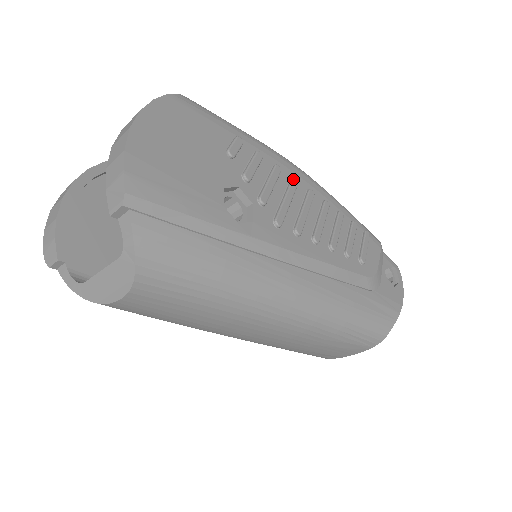
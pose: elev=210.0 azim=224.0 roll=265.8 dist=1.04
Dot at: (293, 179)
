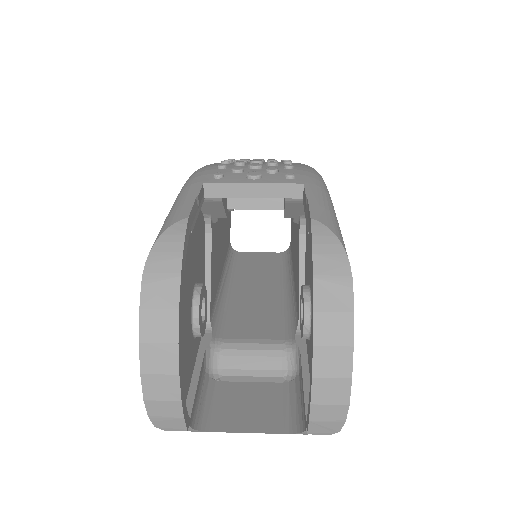
Dot at: occluded
